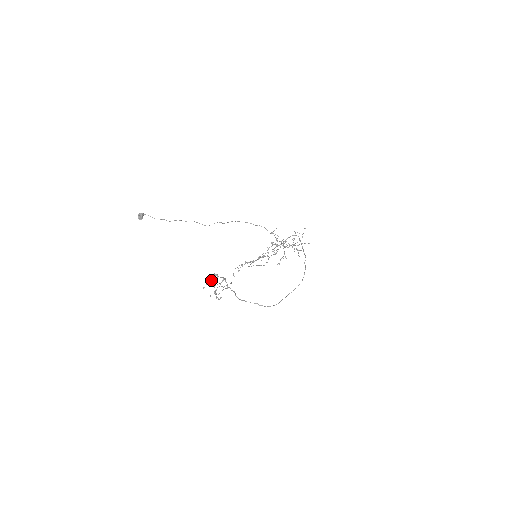
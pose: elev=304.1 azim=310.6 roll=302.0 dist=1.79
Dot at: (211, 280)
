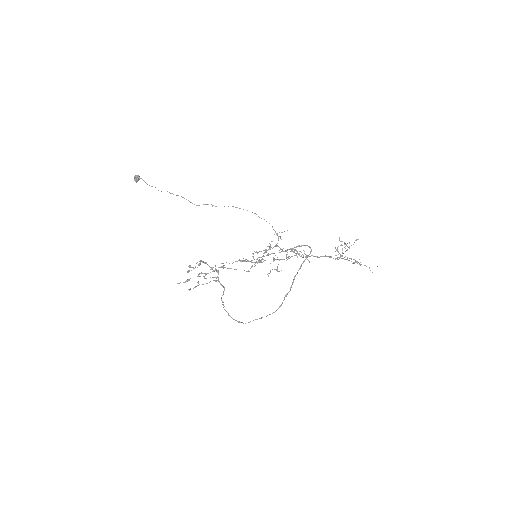
Dot at: (190, 266)
